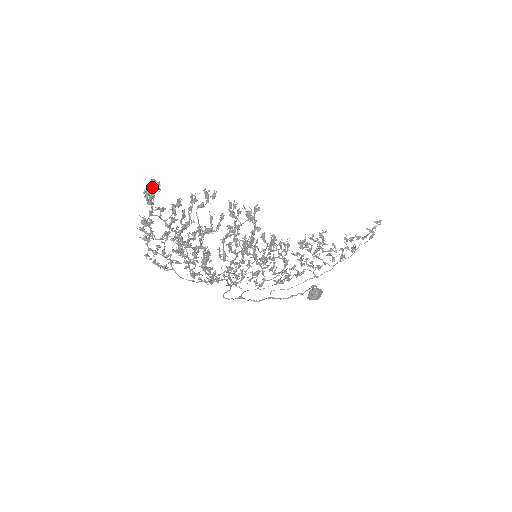
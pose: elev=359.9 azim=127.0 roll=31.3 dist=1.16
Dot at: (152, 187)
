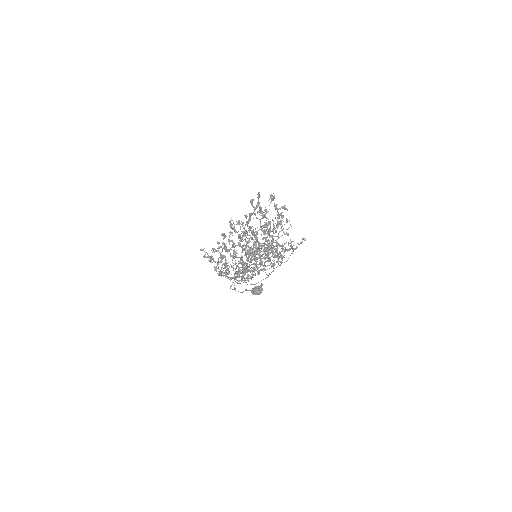
Dot at: occluded
